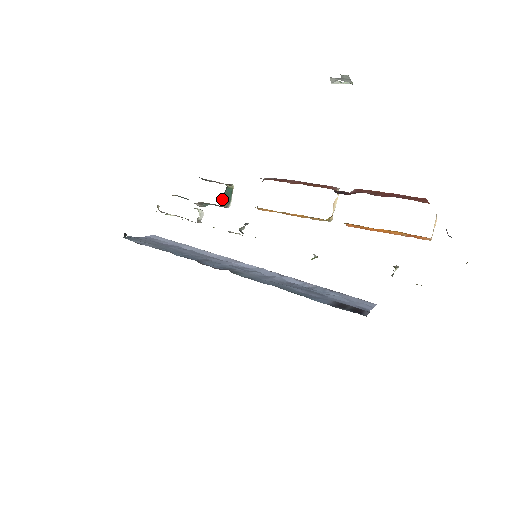
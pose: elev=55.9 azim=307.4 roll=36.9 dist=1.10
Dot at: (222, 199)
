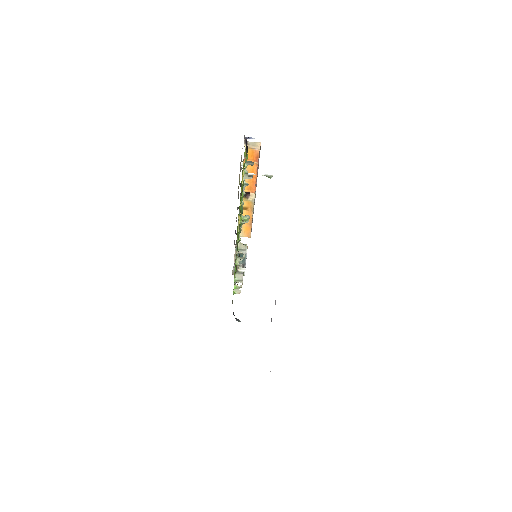
Dot at: (236, 250)
